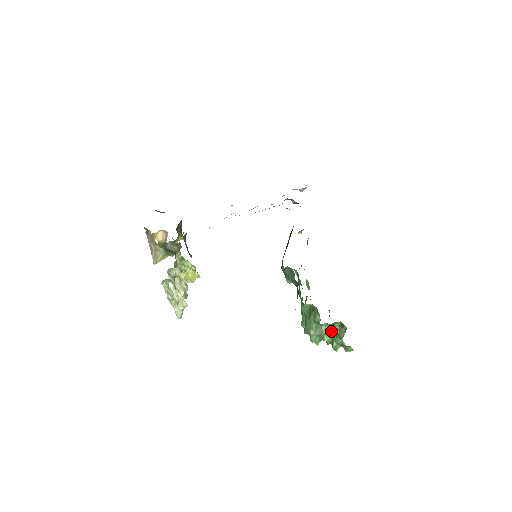
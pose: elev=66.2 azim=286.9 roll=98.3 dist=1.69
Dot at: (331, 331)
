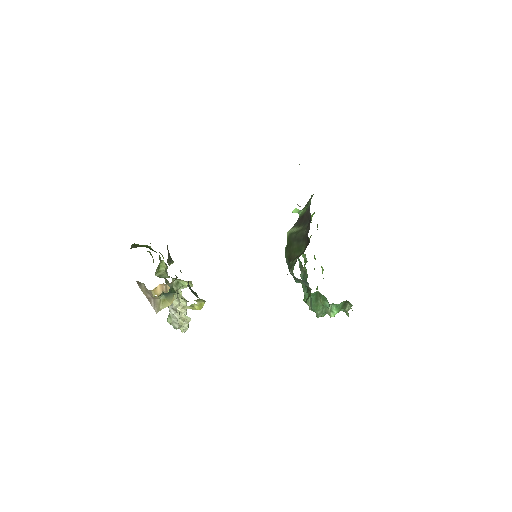
Dot at: (337, 308)
